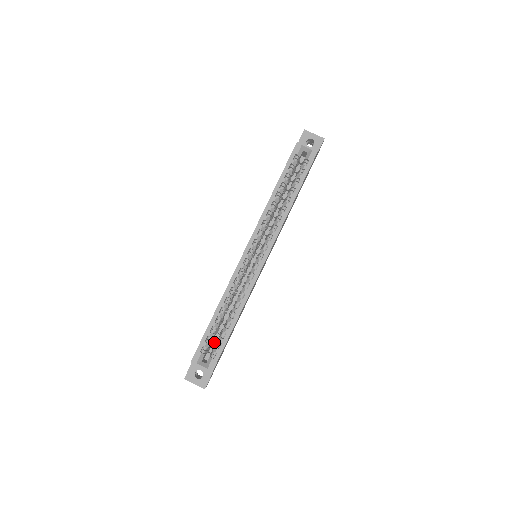
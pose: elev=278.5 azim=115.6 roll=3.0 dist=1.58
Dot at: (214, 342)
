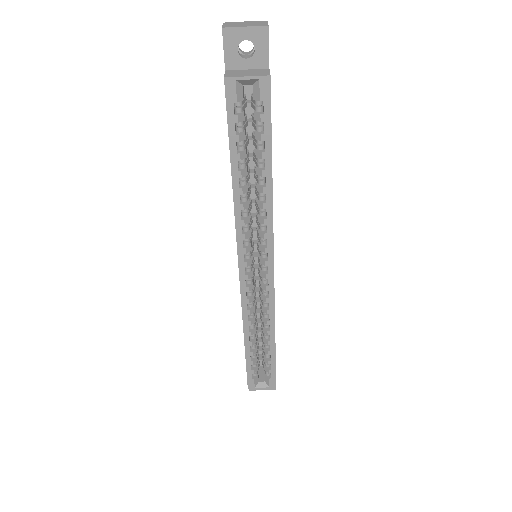
Dot at: (259, 345)
